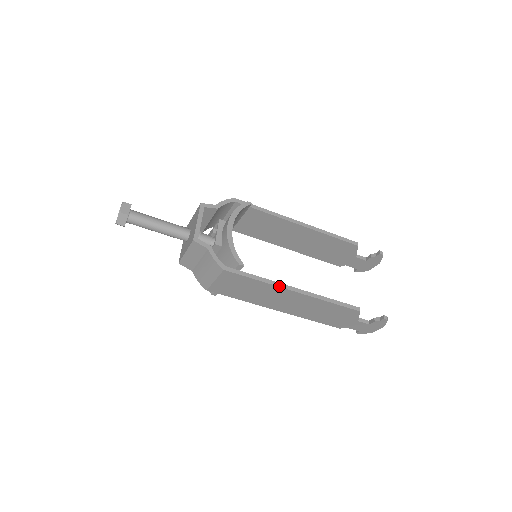
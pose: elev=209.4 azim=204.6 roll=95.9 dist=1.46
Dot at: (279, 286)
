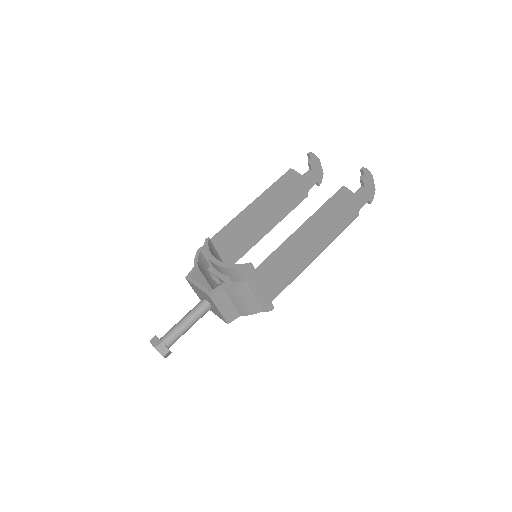
Dot at: (286, 243)
